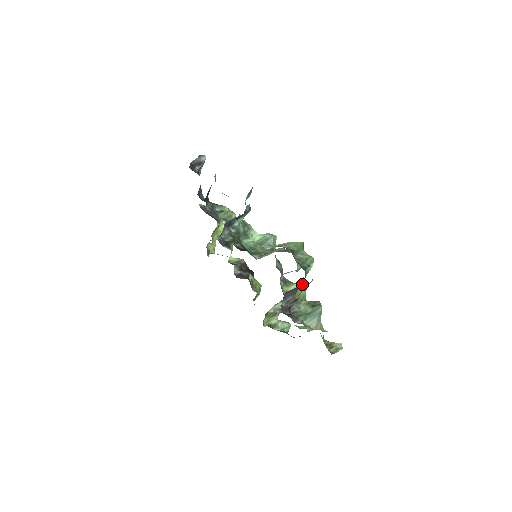
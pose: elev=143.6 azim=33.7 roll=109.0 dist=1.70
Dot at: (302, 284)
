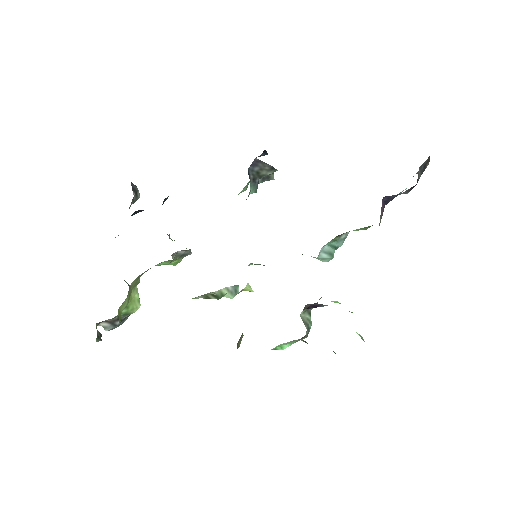
Dot at: occluded
